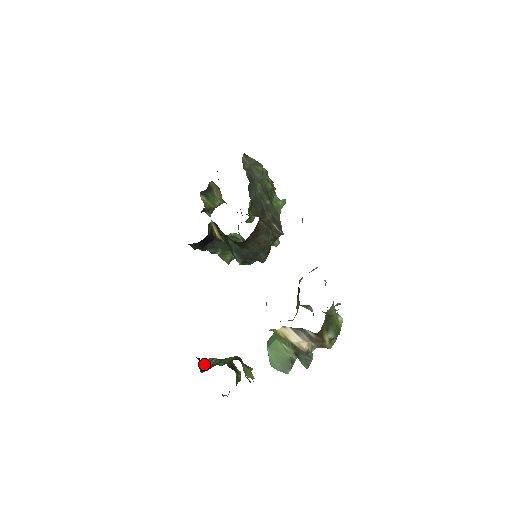
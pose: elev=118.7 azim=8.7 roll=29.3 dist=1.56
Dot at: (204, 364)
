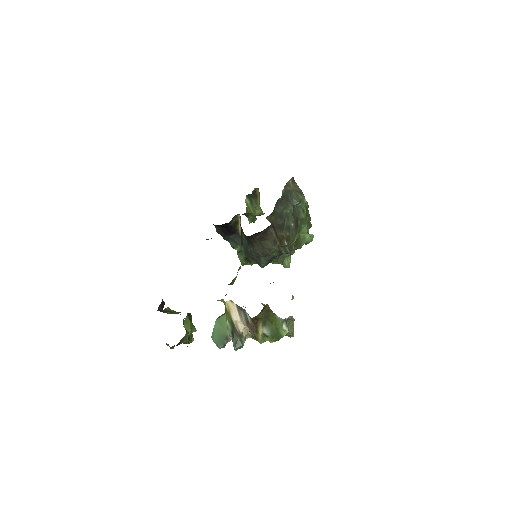
Dot at: (166, 310)
